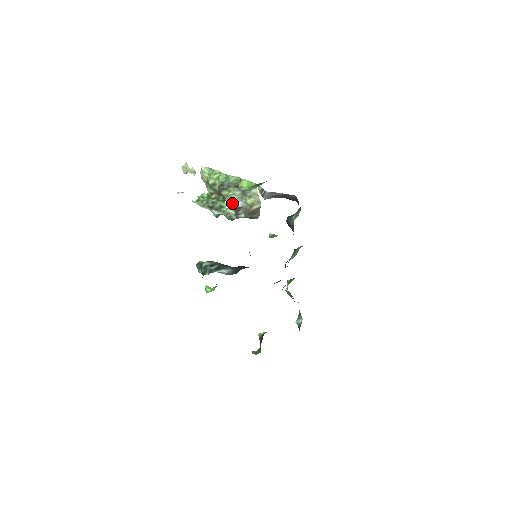
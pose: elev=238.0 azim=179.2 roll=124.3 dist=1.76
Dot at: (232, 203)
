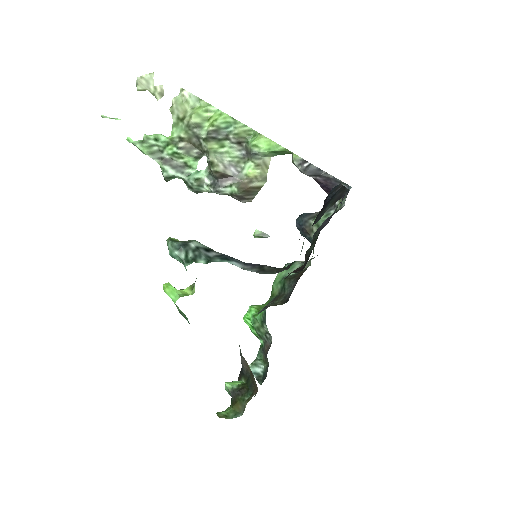
Dot at: (221, 165)
